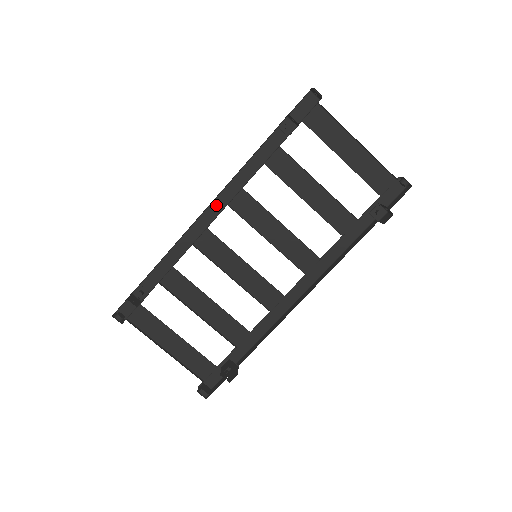
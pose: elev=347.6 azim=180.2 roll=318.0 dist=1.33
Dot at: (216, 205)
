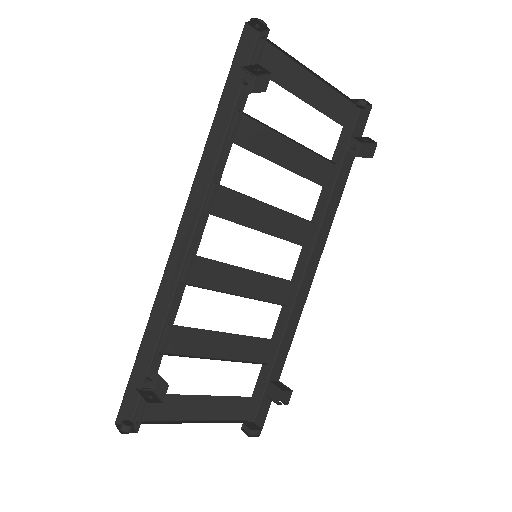
Dot at: (187, 219)
